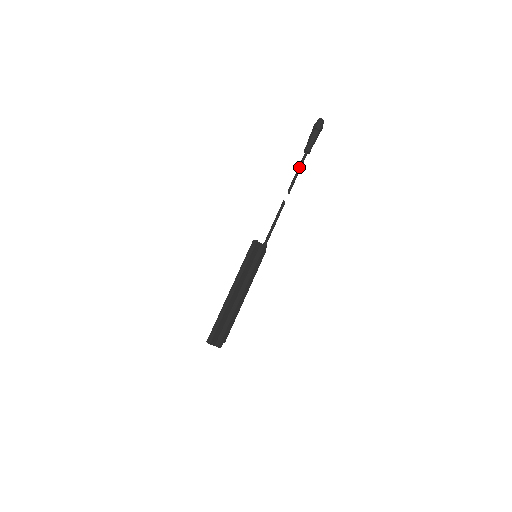
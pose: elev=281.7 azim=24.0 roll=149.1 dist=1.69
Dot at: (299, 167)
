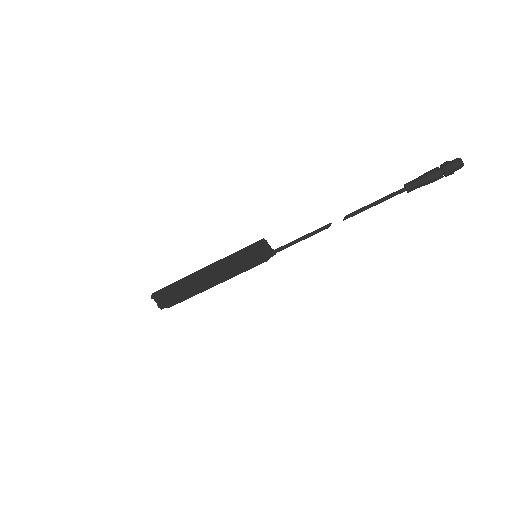
Dot at: (381, 199)
